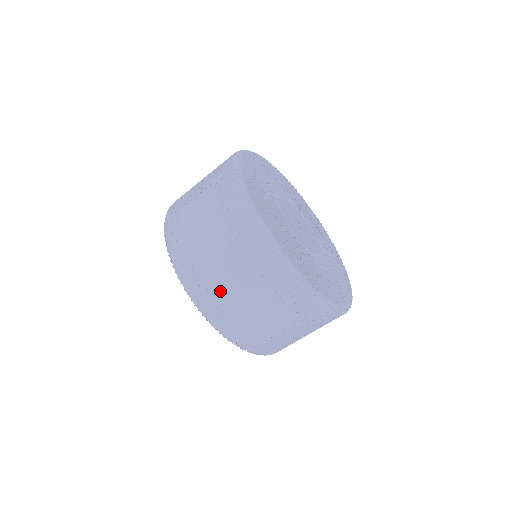
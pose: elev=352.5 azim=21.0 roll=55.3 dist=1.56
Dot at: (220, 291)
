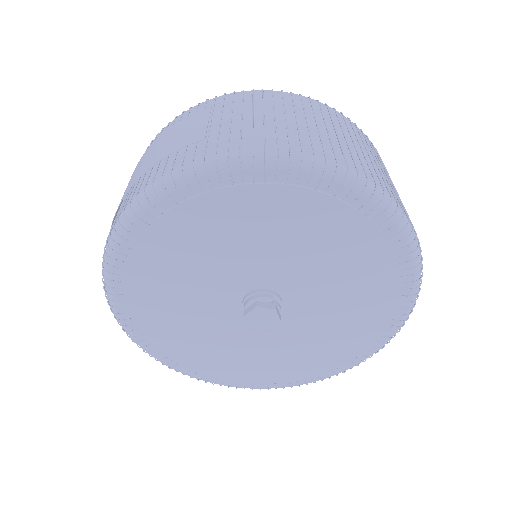
Dot at: (128, 189)
